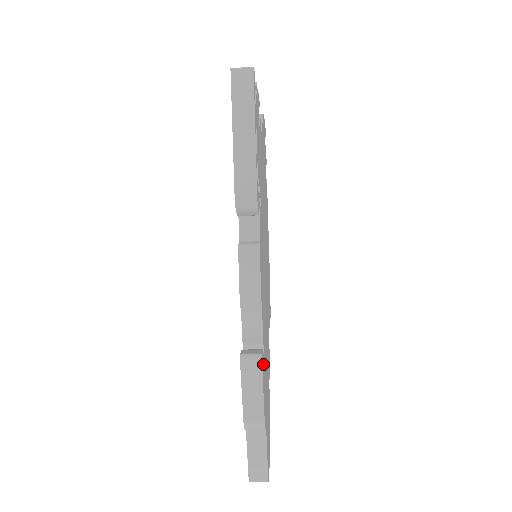
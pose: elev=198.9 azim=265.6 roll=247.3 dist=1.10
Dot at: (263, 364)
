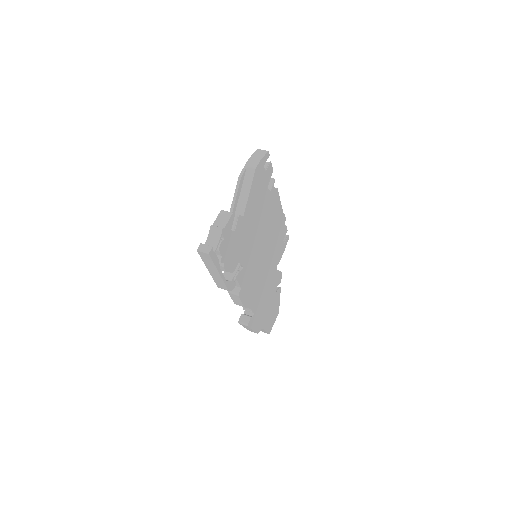
Dot at: (253, 320)
